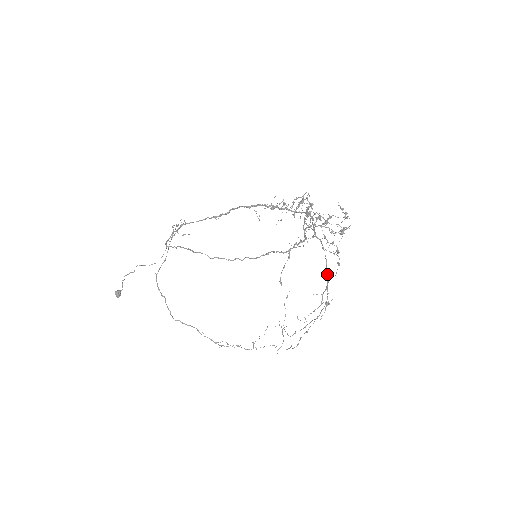
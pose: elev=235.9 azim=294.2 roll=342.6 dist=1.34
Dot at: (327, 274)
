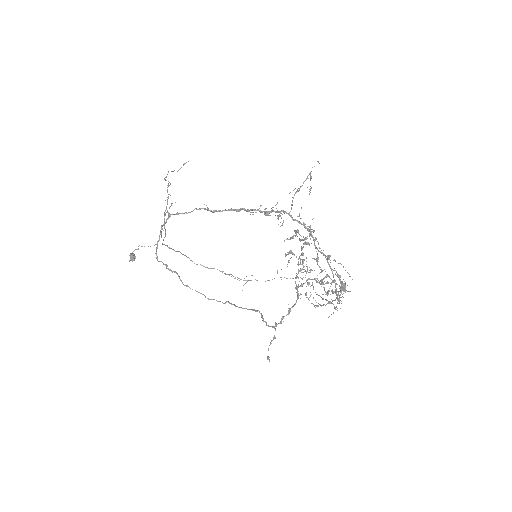
Dot at: (335, 285)
